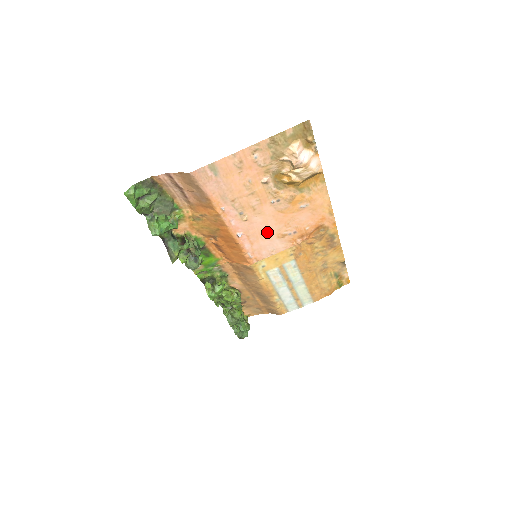
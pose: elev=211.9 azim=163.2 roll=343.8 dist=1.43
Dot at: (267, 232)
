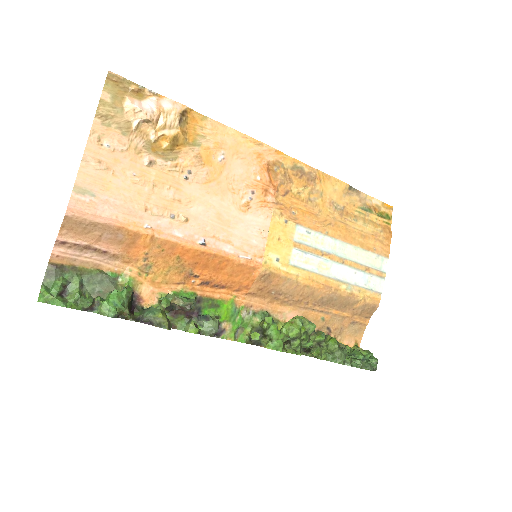
Dot at: (226, 216)
